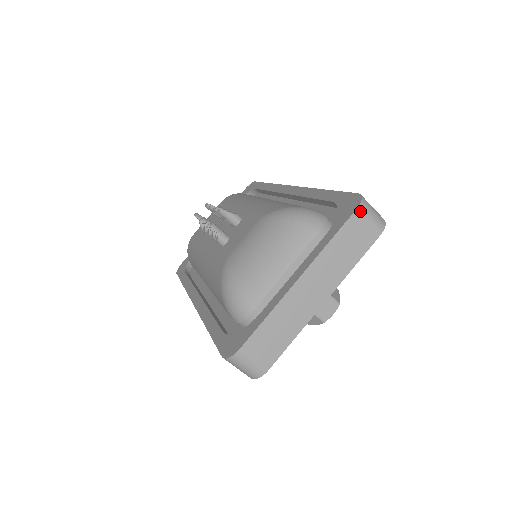
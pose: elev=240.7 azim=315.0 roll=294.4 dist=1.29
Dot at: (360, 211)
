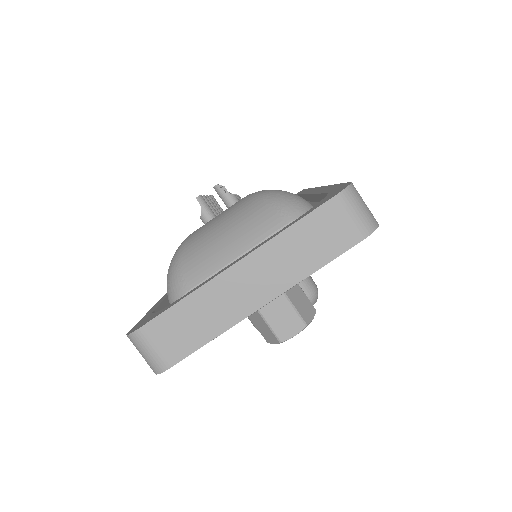
Dot at: (340, 200)
